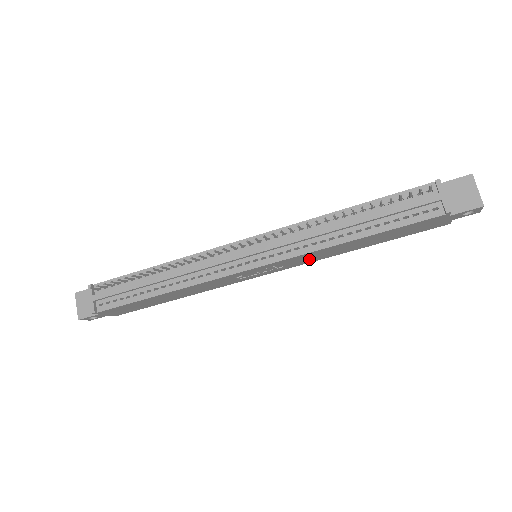
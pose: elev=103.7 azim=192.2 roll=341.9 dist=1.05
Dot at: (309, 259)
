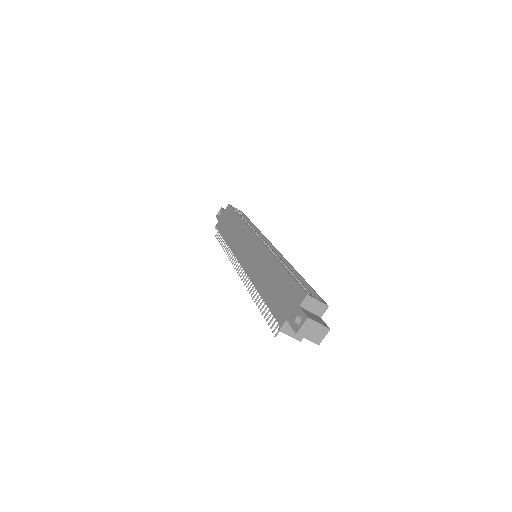
Dot at: occluded
